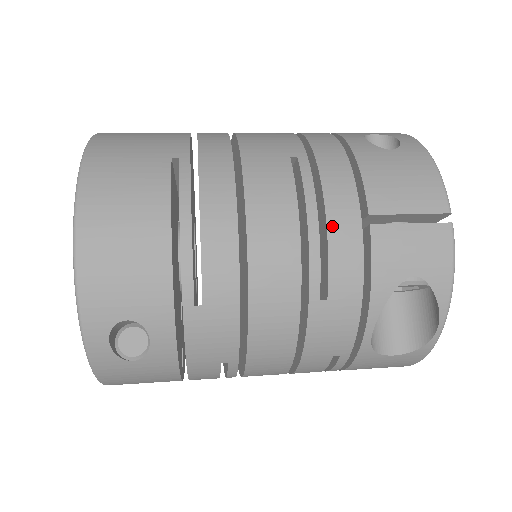
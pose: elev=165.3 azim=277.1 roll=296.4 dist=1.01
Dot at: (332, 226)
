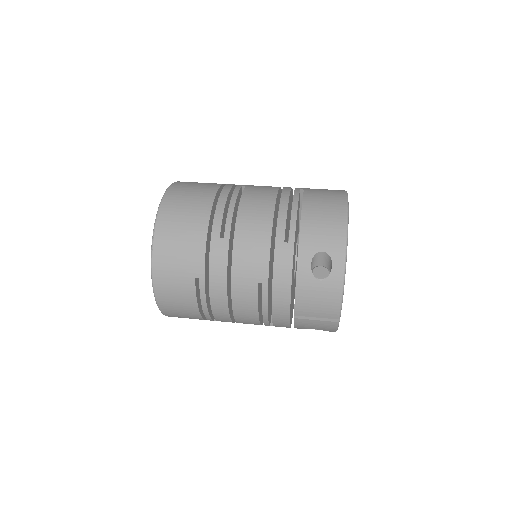
Dot at: (275, 317)
